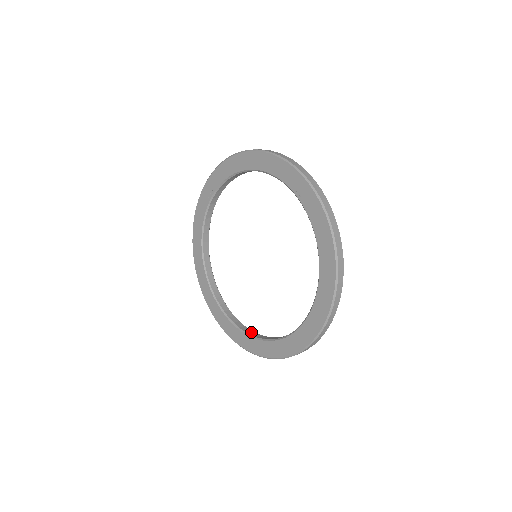
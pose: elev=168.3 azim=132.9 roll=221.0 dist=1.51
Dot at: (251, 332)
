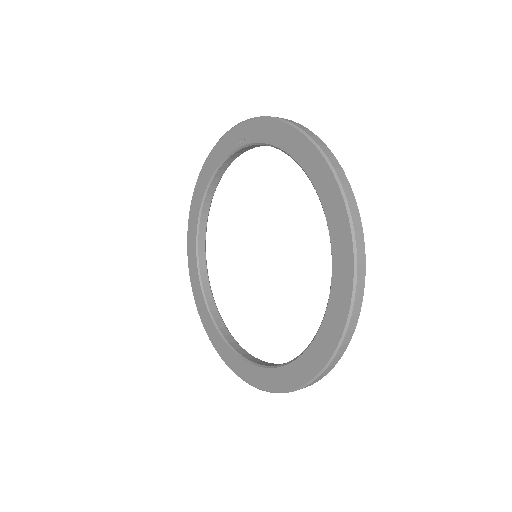
Dot at: (217, 315)
